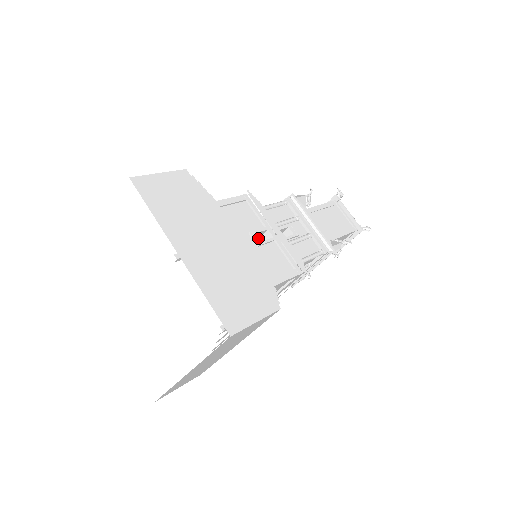
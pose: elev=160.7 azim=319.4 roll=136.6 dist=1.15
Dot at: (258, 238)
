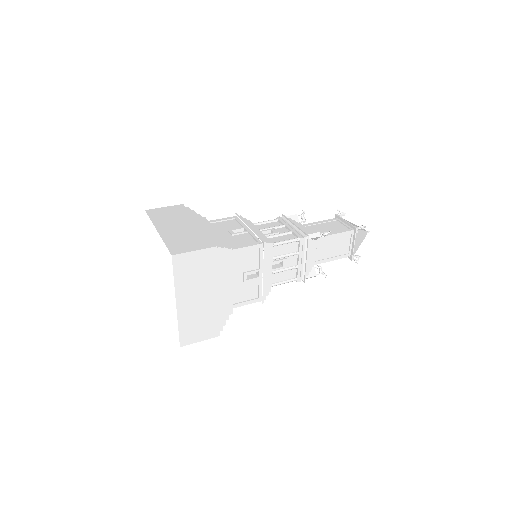
Dot at: occluded
